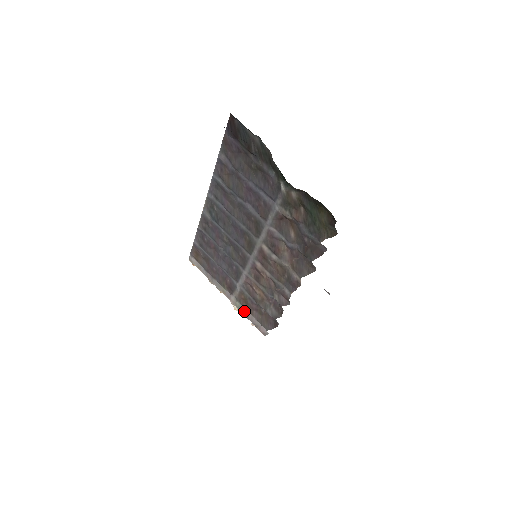
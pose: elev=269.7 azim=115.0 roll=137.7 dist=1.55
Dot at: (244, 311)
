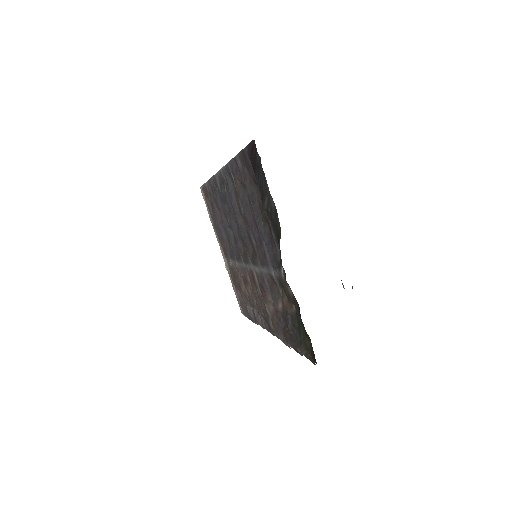
Dot at: occluded
